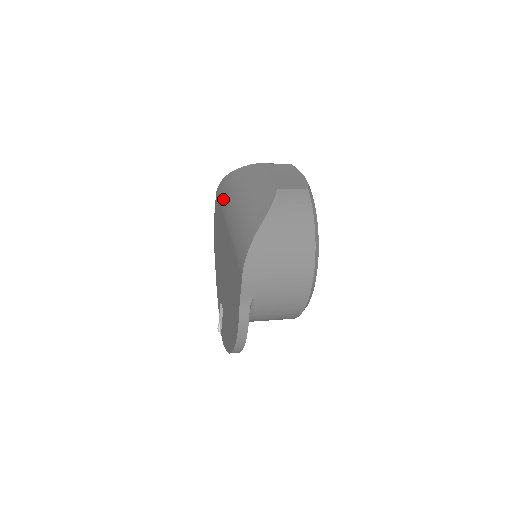
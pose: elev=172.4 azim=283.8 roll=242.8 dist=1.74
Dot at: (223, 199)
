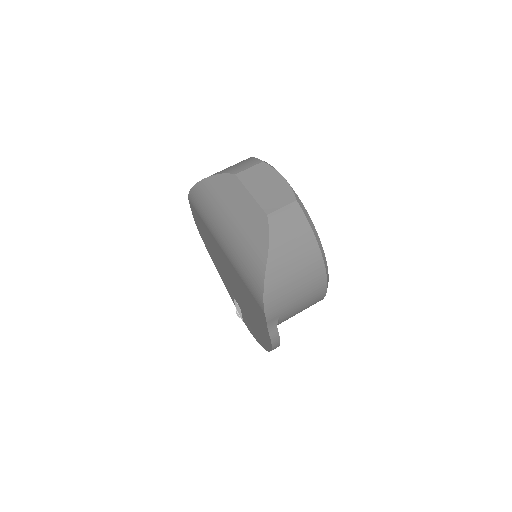
Dot at: (203, 214)
